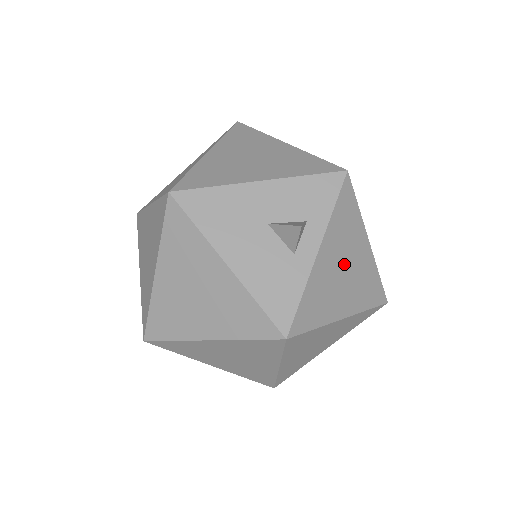
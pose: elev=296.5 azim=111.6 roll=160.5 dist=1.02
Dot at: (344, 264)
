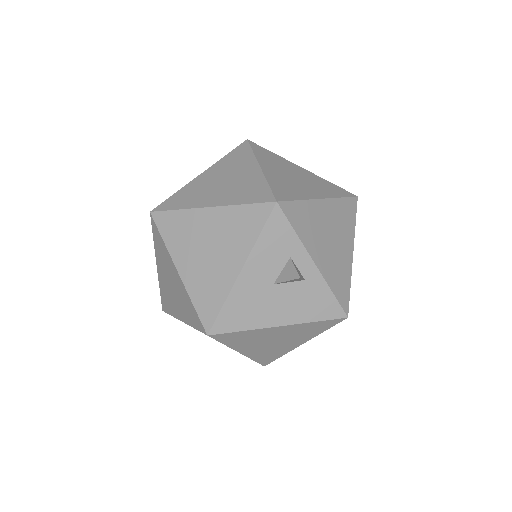
Dot at: (327, 237)
